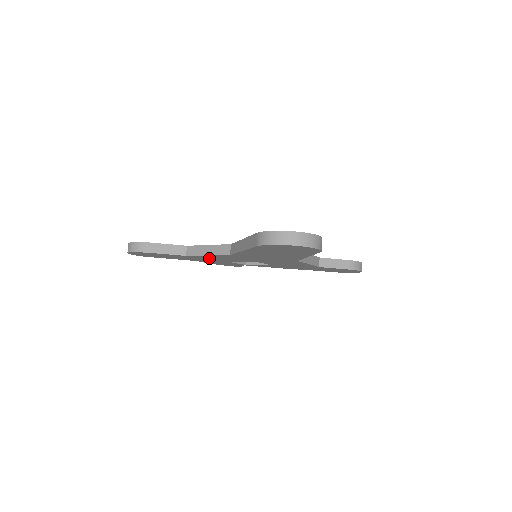
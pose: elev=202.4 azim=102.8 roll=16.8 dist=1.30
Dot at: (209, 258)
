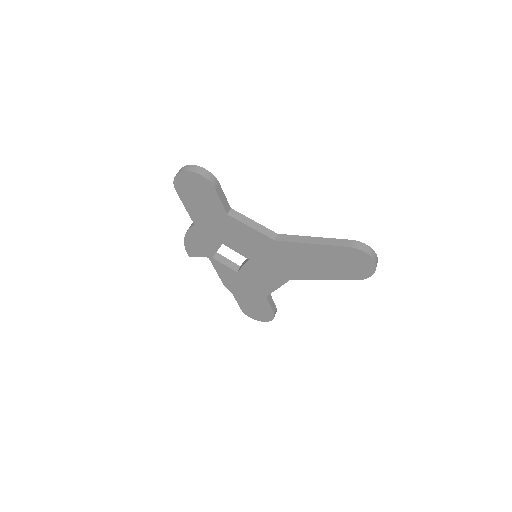
Dot at: (230, 230)
